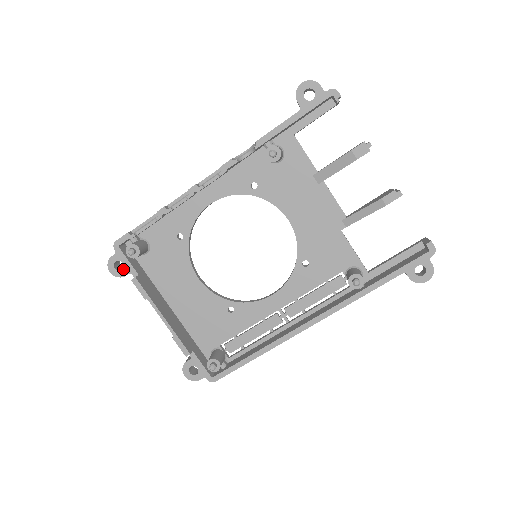
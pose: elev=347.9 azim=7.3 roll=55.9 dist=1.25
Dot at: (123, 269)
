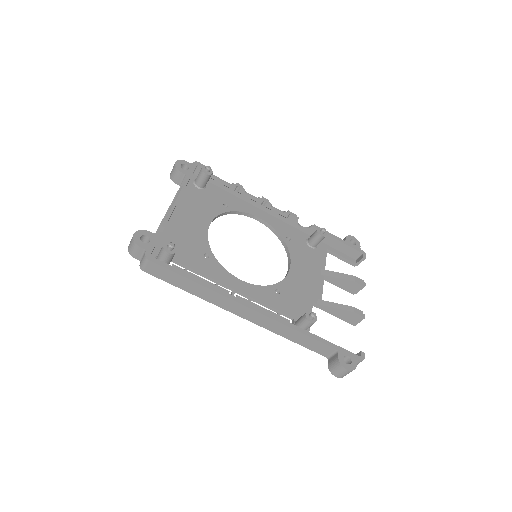
Dot at: (185, 170)
